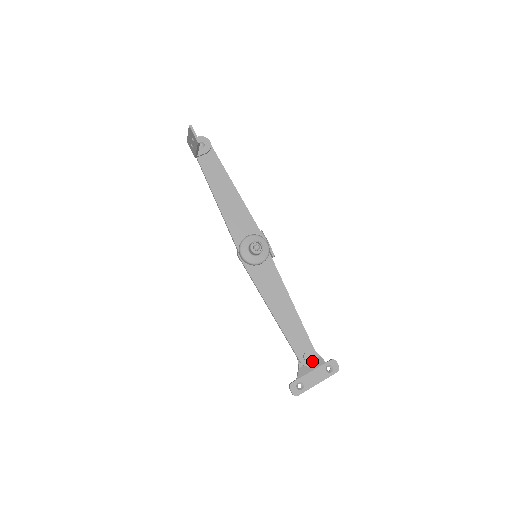
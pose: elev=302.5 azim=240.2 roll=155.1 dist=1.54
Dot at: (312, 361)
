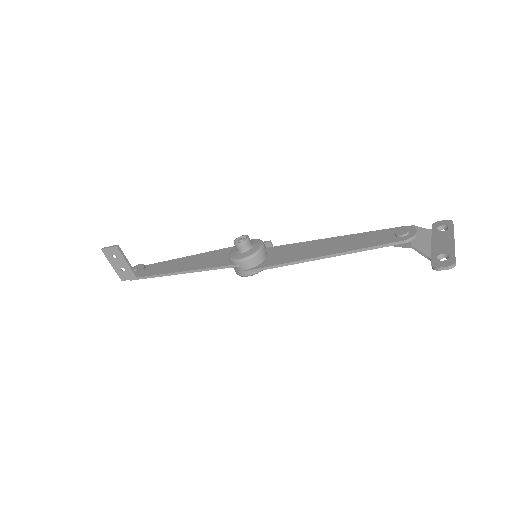
Dot at: (411, 231)
